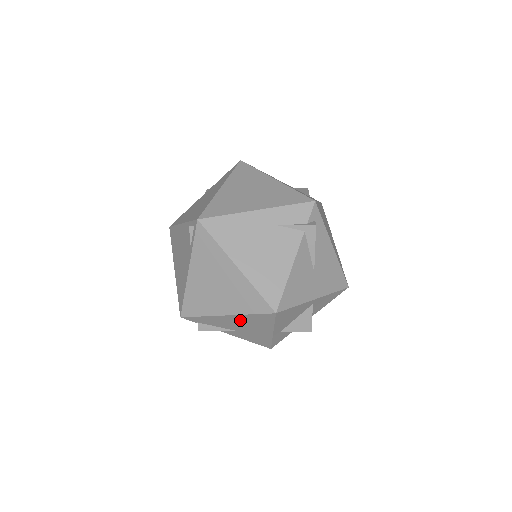
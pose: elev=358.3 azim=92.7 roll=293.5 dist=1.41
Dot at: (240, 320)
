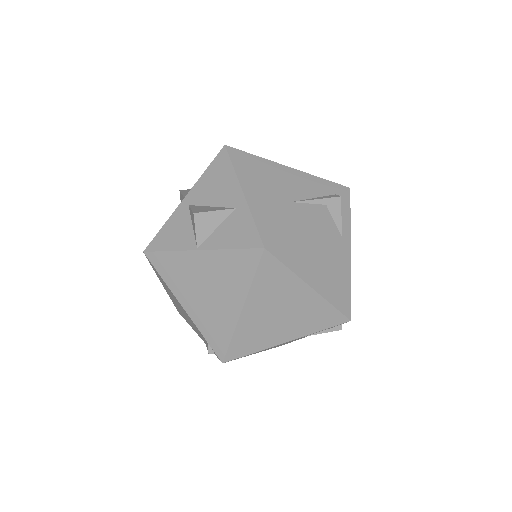
Dot at: occluded
